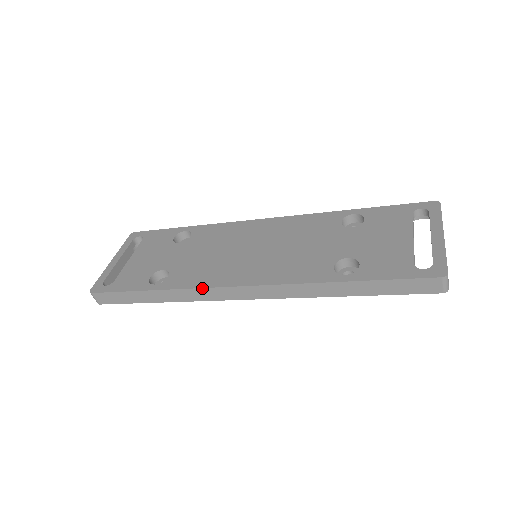
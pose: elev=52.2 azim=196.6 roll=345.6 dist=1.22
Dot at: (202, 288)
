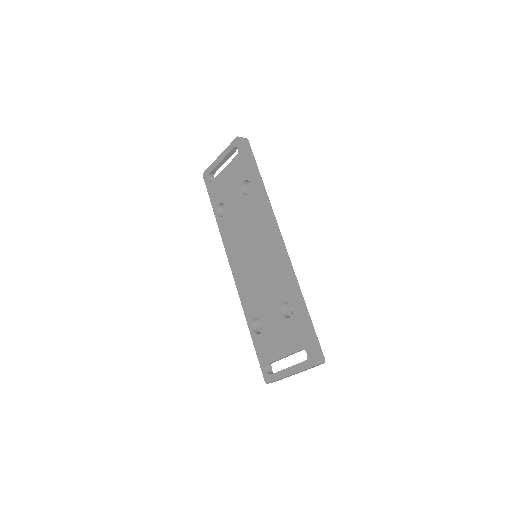
Dot at: (225, 248)
